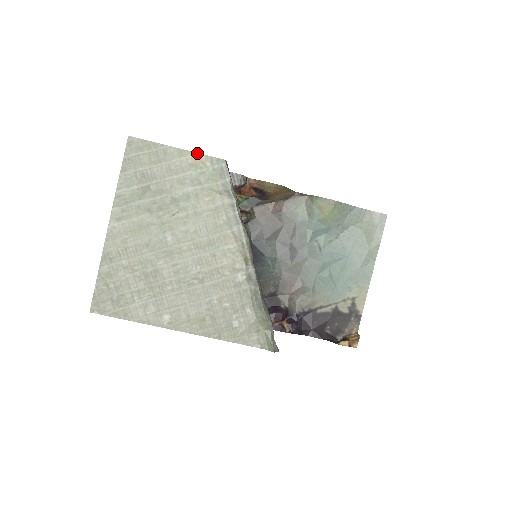
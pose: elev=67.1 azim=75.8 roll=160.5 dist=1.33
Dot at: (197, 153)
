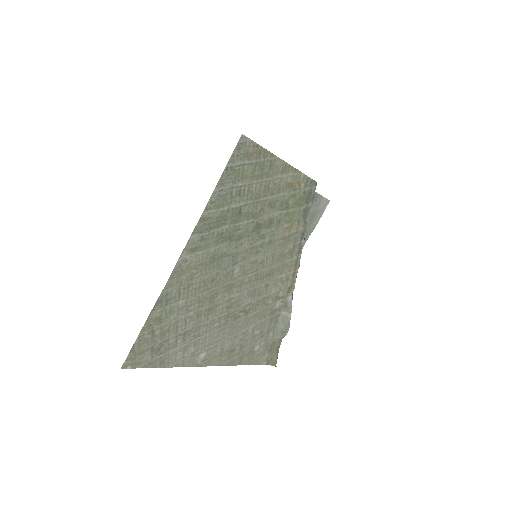
Dot at: (299, 171)
